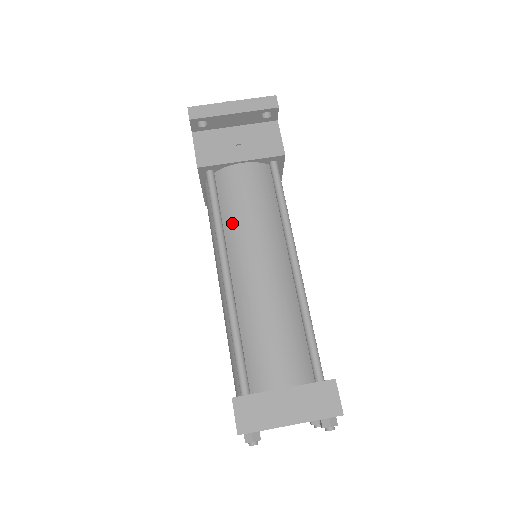
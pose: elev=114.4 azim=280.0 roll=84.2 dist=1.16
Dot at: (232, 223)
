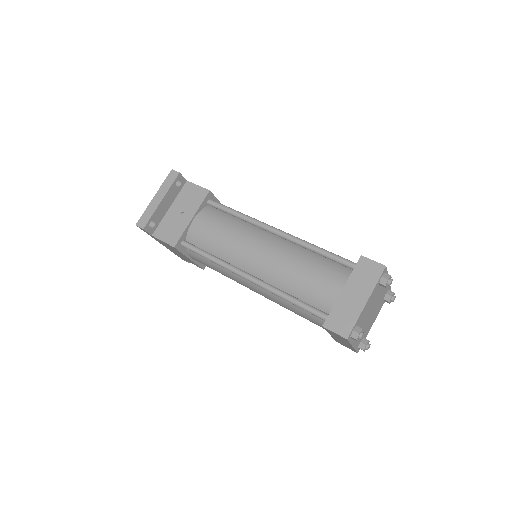
Dot at: (223, 251)
